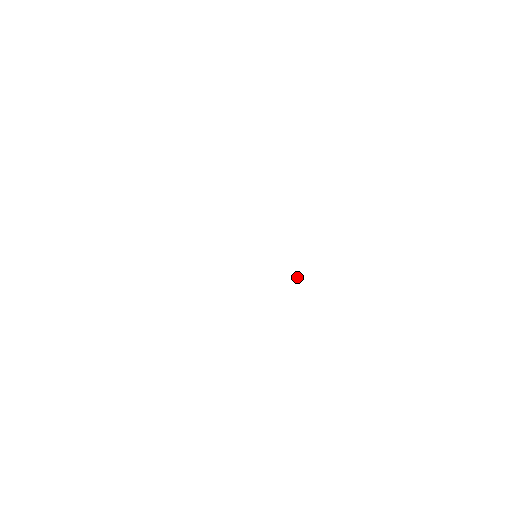
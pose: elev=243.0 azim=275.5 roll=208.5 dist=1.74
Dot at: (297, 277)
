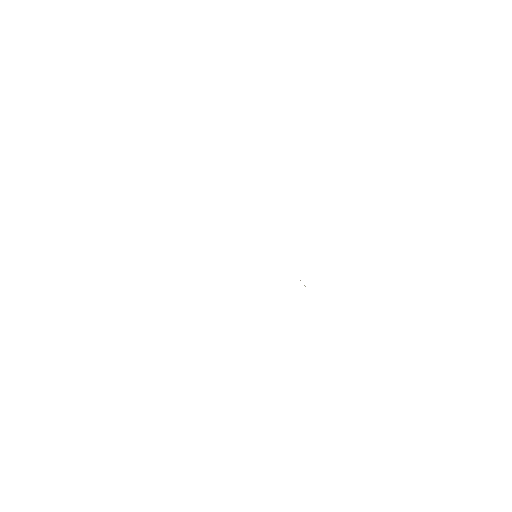
Dot at: (300, 280)
